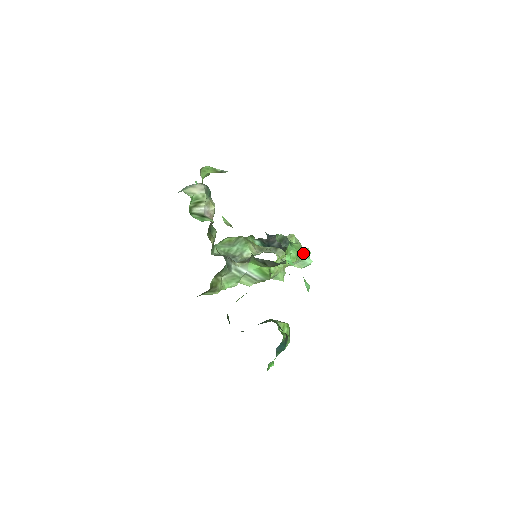
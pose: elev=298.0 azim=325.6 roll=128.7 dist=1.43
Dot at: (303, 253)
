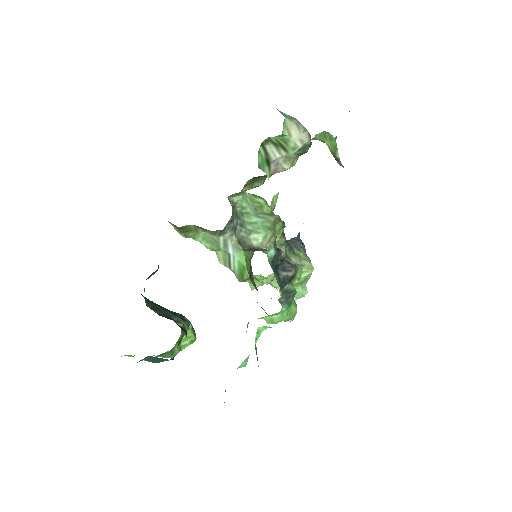
Dot at: (289, 319)
